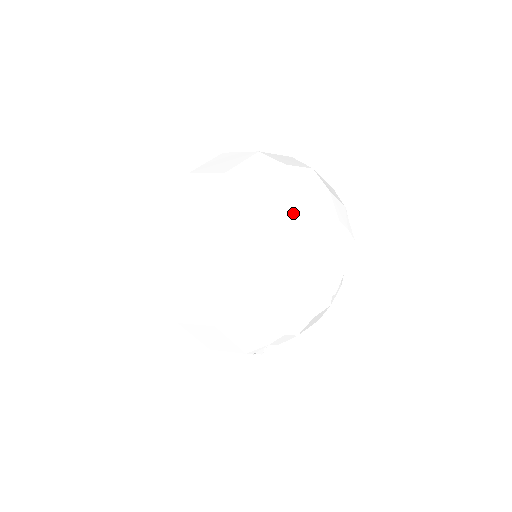
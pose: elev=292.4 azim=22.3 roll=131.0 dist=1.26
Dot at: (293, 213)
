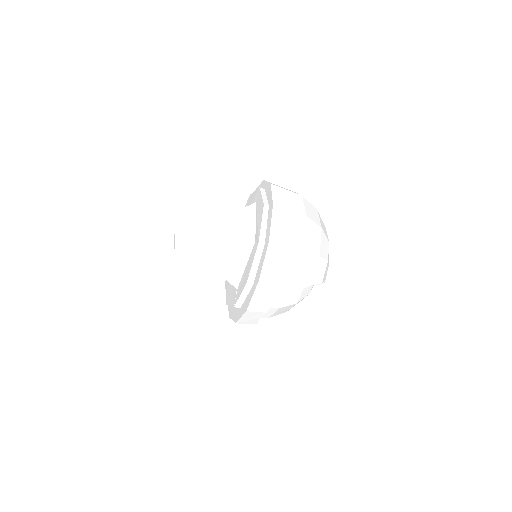
Dot at: occluded
